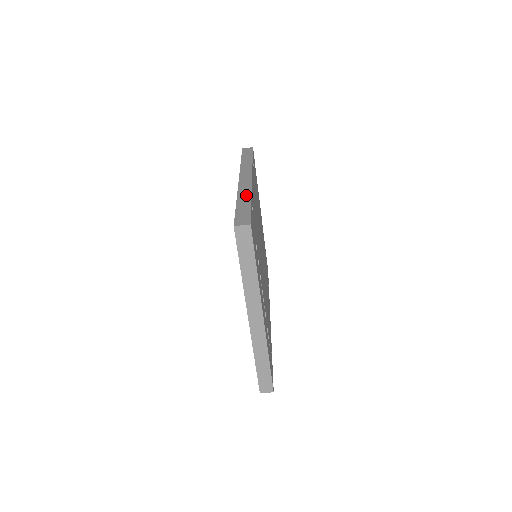
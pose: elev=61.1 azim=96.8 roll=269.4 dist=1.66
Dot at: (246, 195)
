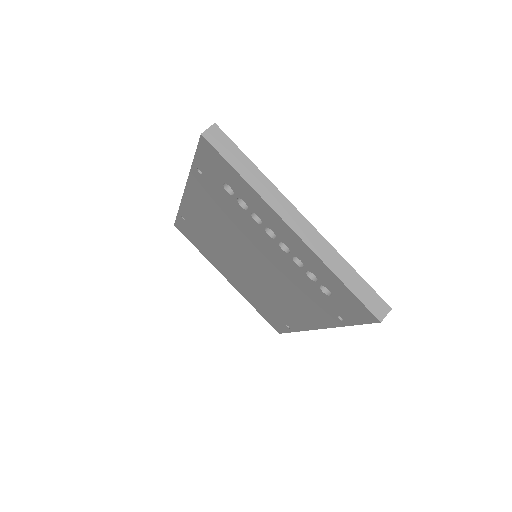
Dot at: occluded
